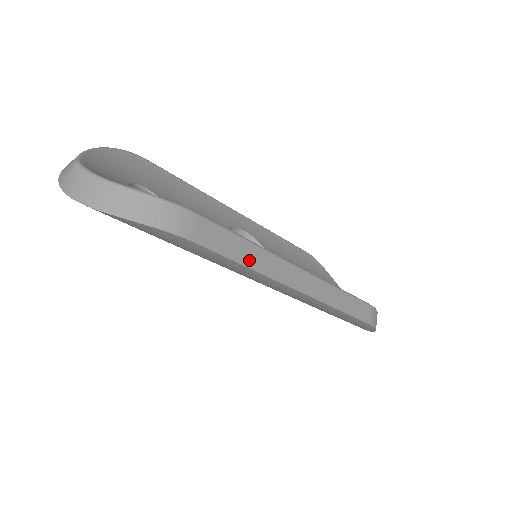
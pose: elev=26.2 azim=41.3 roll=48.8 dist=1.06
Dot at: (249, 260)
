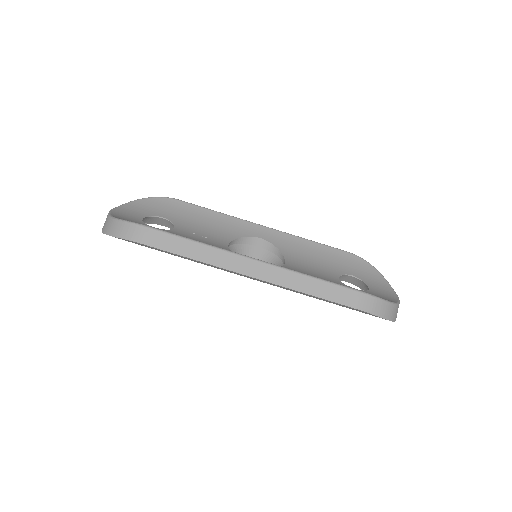
Dot at: (195, 254)
